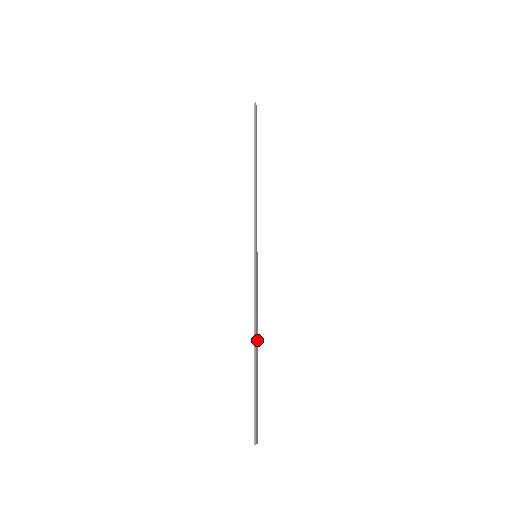
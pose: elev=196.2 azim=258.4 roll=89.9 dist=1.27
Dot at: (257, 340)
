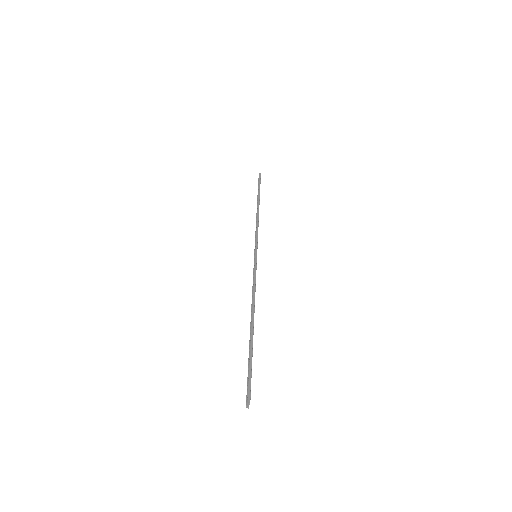
Dot at: occluded
